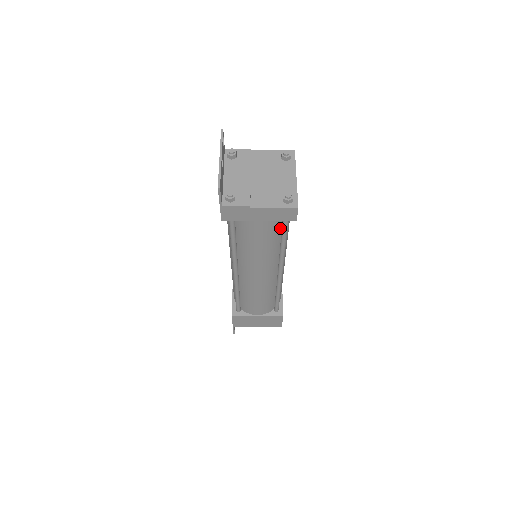
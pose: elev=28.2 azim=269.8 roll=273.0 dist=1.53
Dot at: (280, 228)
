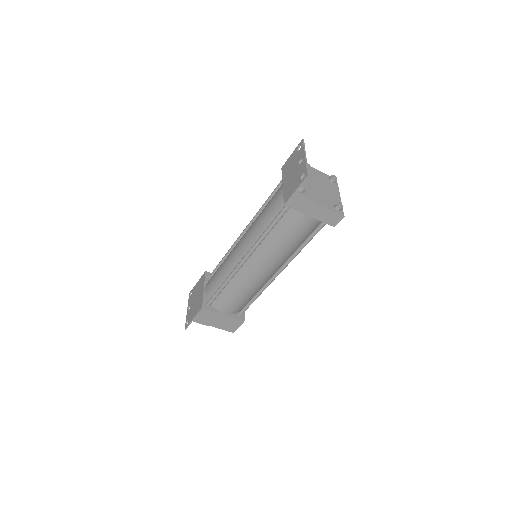
Dot at: (311, 231)
